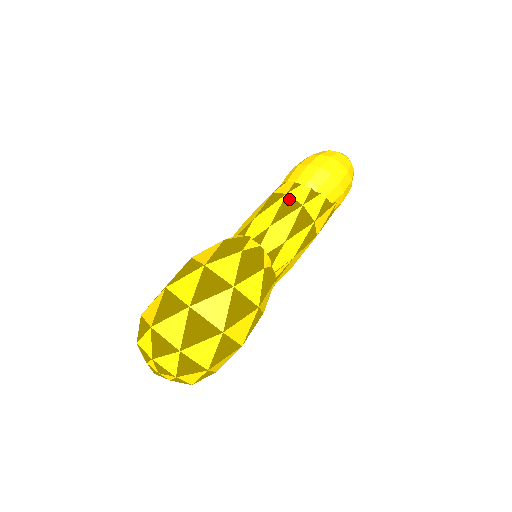
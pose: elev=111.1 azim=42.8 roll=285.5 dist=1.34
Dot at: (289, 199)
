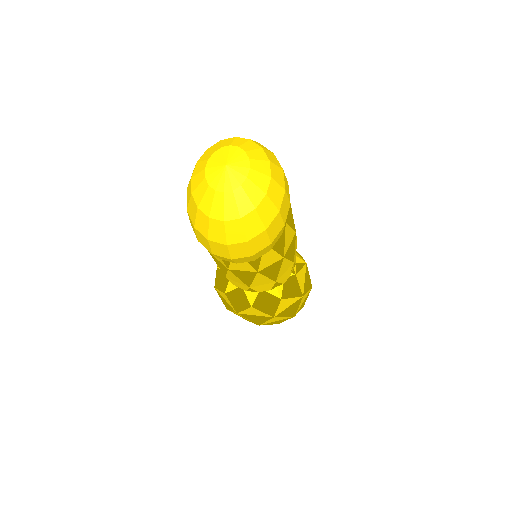
Dot at: (237, 272)
